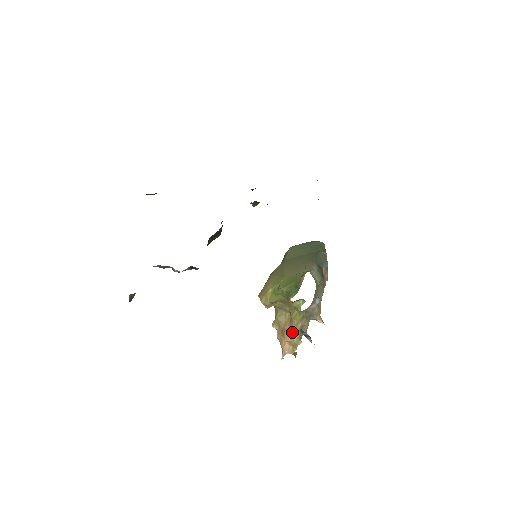
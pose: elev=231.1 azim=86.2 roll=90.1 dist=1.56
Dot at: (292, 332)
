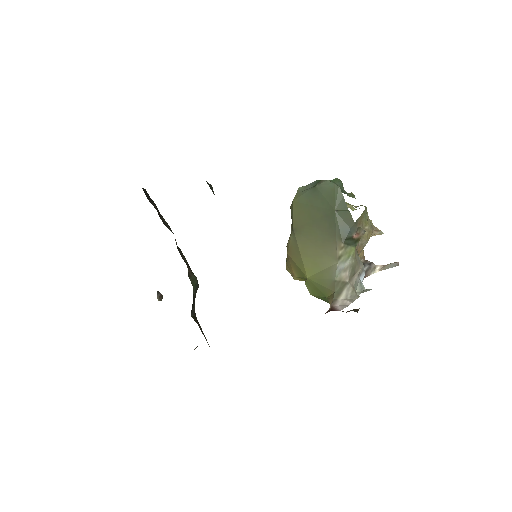
Dot at: occluded
